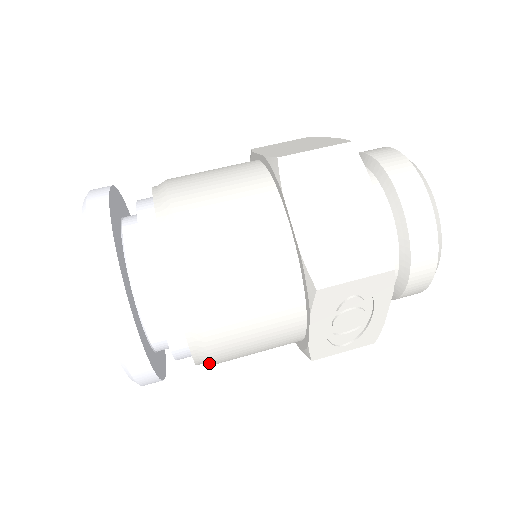
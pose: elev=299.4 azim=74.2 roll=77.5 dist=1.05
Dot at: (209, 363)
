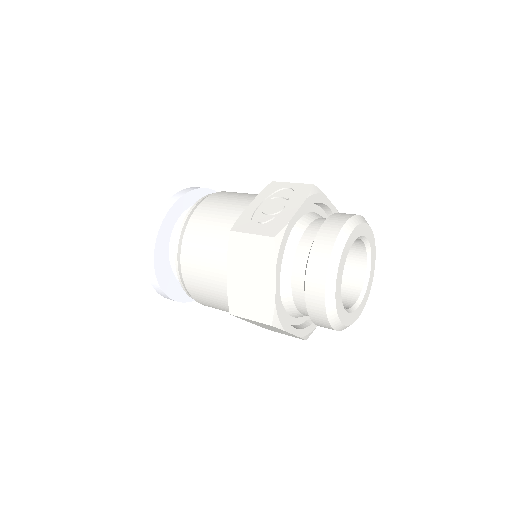
Dot at: (190, 217)
